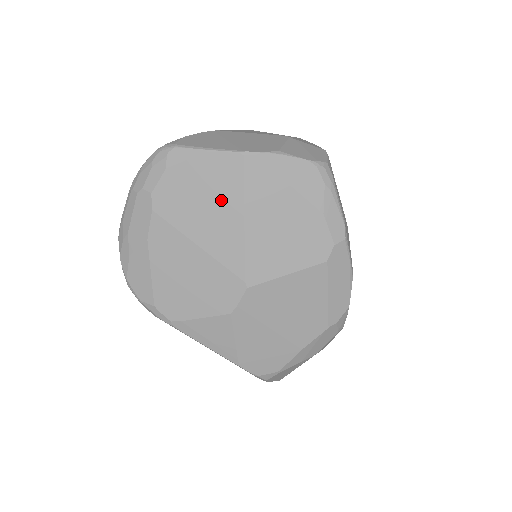
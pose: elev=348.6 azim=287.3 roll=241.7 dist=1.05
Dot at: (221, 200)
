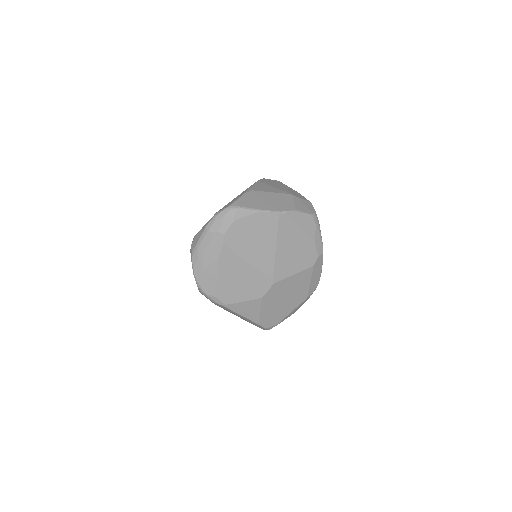
Dot at: (264, 238)
